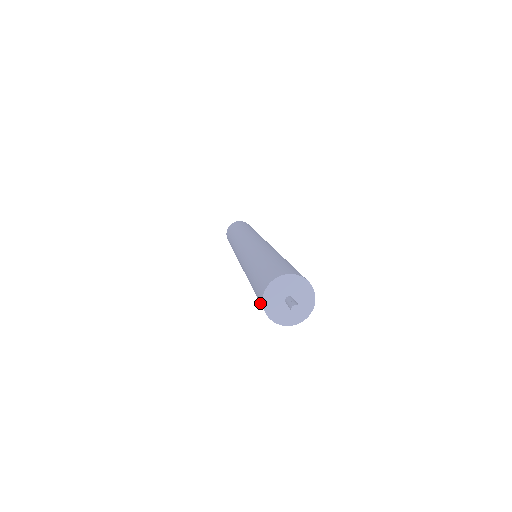
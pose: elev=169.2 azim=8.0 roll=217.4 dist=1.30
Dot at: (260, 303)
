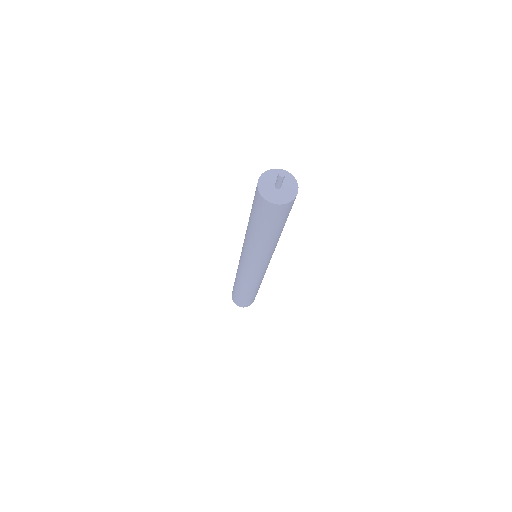
Dot at: (256, 201)
